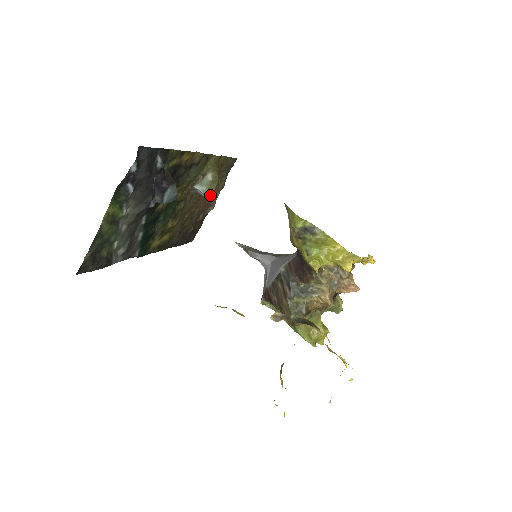
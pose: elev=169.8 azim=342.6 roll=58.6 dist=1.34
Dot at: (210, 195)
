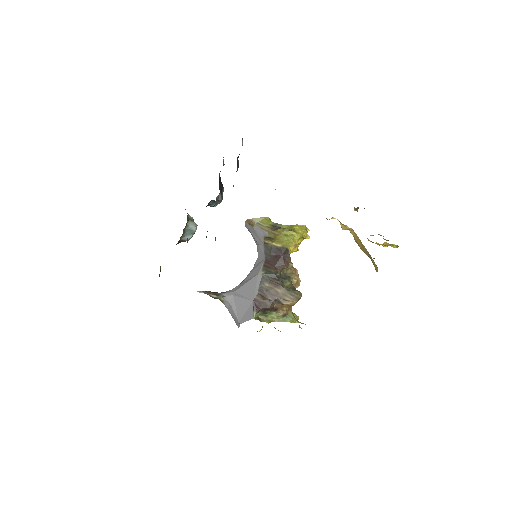
Dot at: (194, 232)
